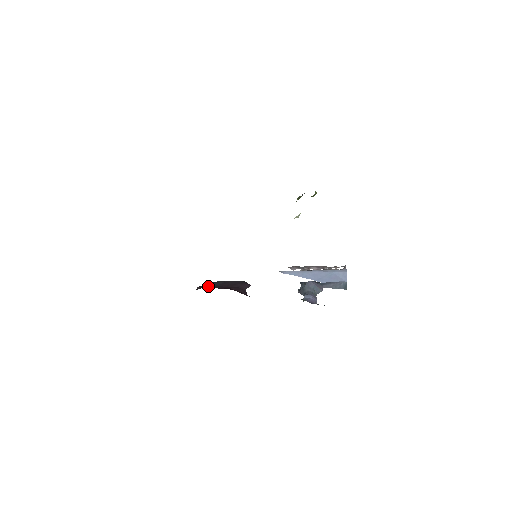
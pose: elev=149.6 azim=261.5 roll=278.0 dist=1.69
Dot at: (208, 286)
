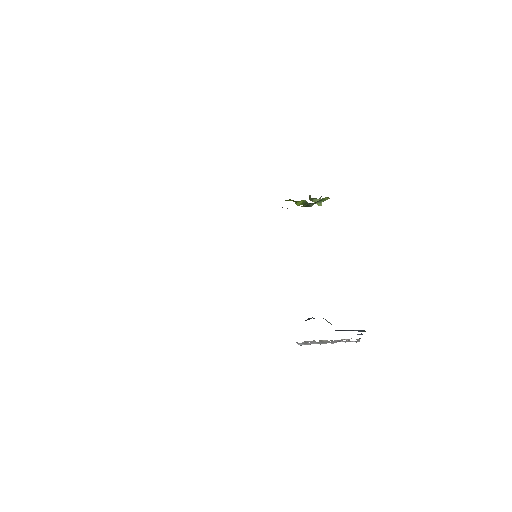
Dot at: occluded
